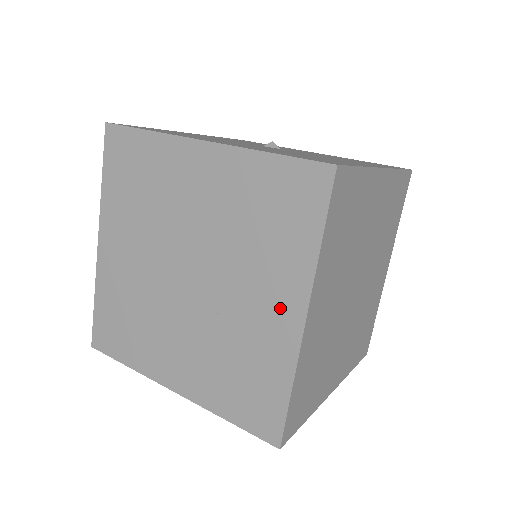
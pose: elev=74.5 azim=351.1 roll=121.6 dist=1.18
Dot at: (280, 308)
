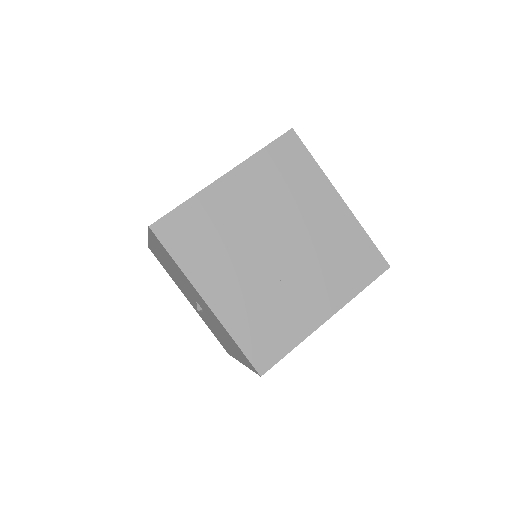
Dot at: (320, 304)
